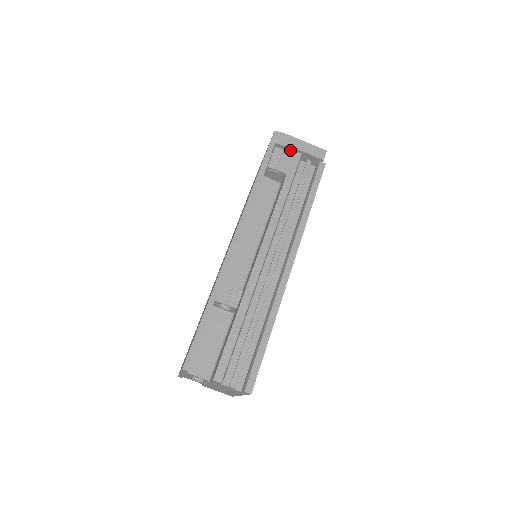
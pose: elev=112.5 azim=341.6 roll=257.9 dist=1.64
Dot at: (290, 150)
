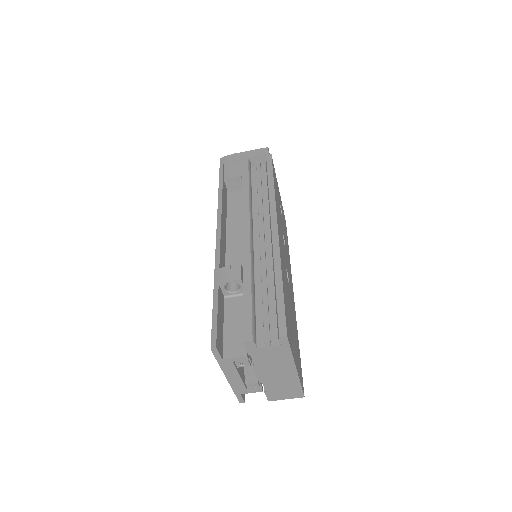
Dot at: occluded
